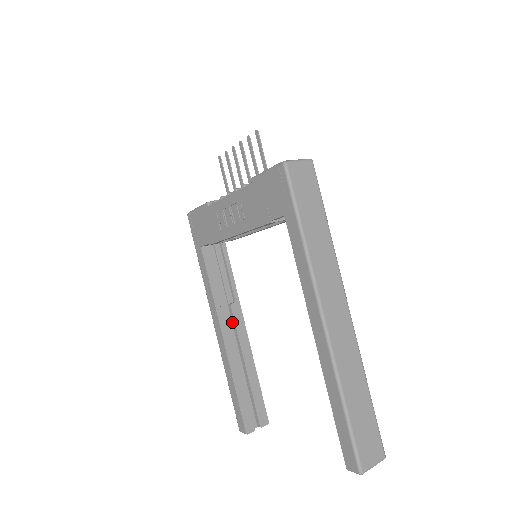
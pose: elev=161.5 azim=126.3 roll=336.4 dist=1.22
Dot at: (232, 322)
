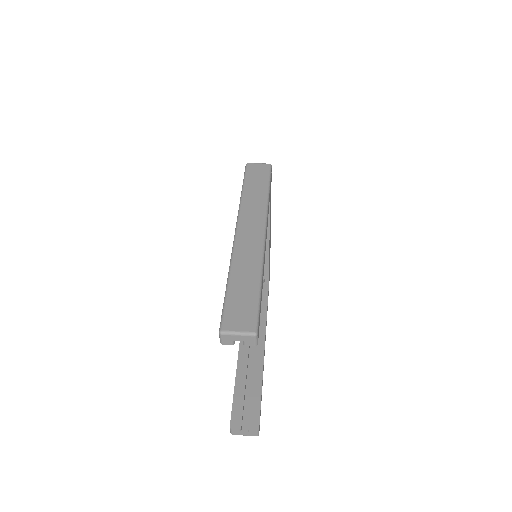
Dot at: occluded
